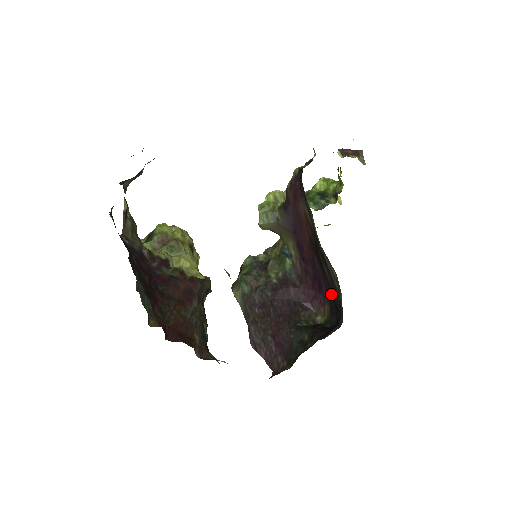
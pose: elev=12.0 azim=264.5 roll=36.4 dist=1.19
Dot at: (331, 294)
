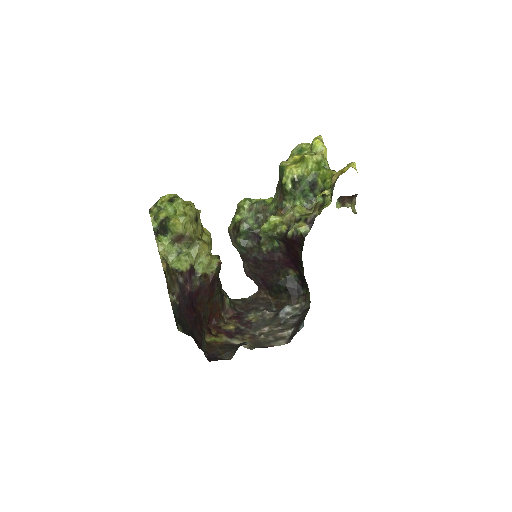
Dot at: (302, 276)
